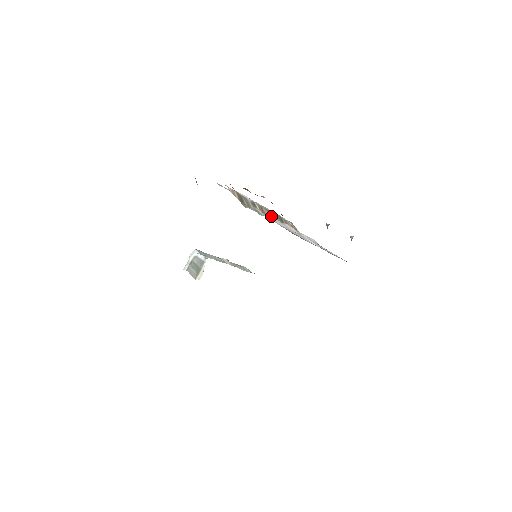
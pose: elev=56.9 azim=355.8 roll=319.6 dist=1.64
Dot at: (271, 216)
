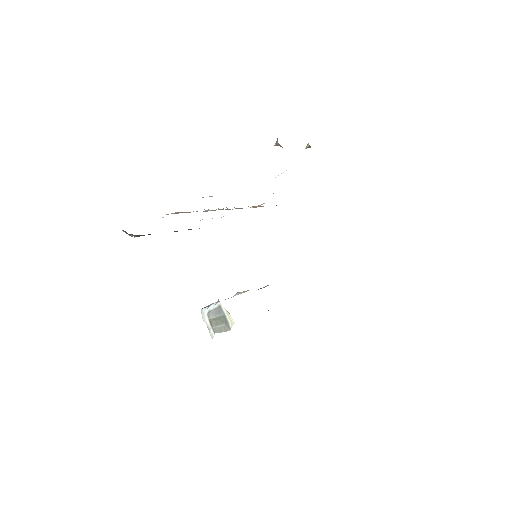
Dot at: occluded
